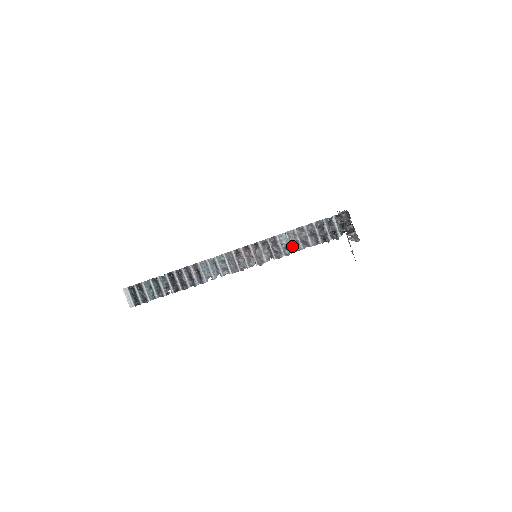
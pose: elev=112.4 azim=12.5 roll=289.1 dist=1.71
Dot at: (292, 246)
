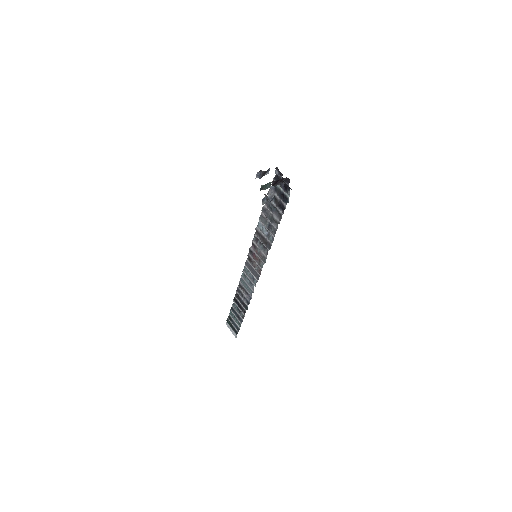
Dot at: (269, 231)
